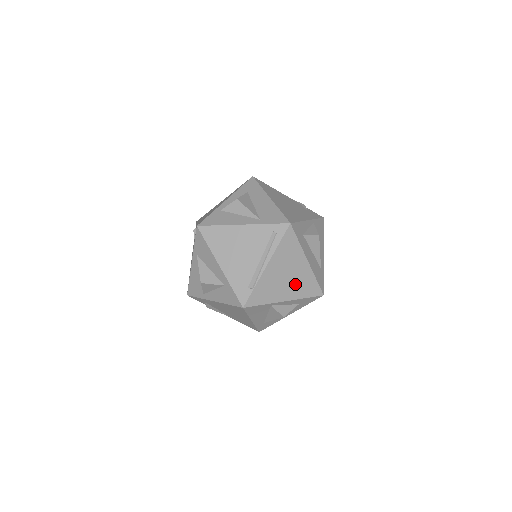
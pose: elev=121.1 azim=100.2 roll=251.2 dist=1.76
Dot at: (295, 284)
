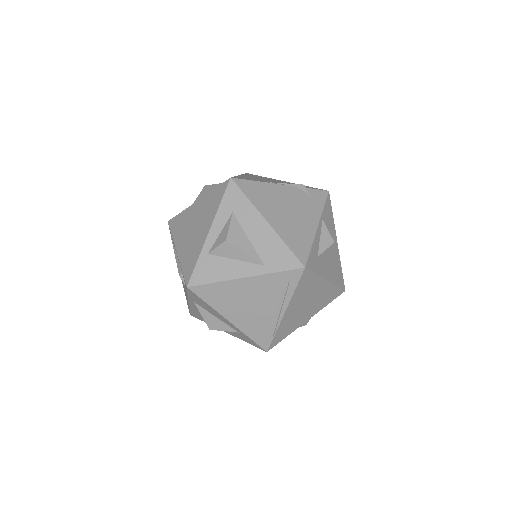
Dot at: (316, 304)
